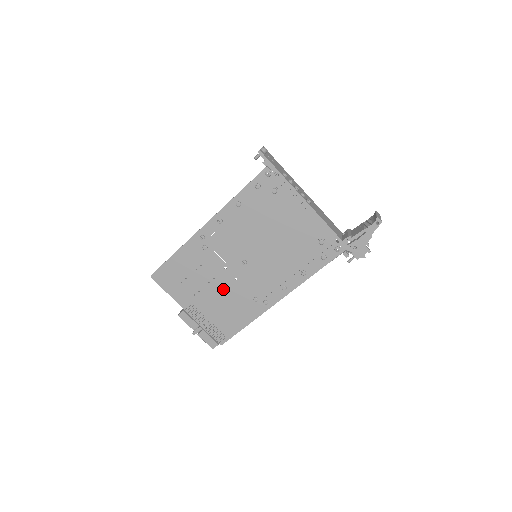
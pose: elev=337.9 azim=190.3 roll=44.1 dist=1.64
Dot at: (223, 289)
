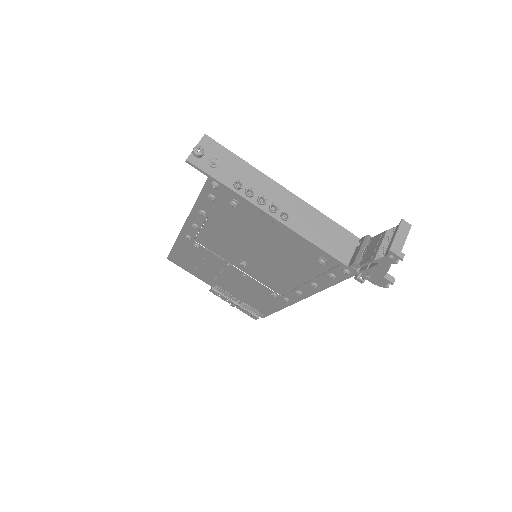
Dot at: (237, 280)
